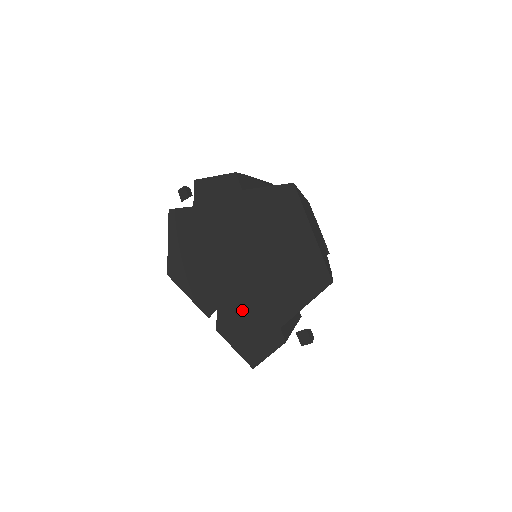
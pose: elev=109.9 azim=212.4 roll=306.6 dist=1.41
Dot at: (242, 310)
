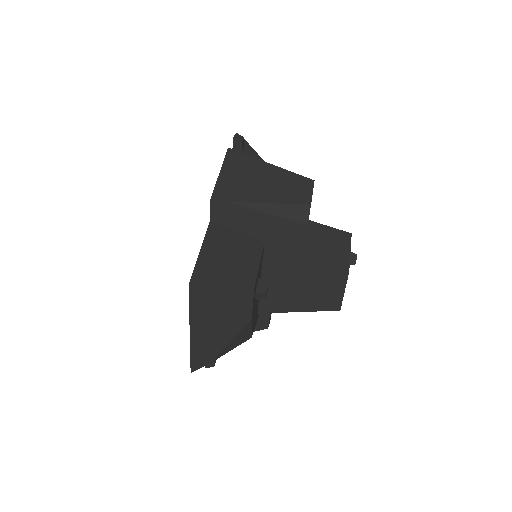
Dot at: occluded
